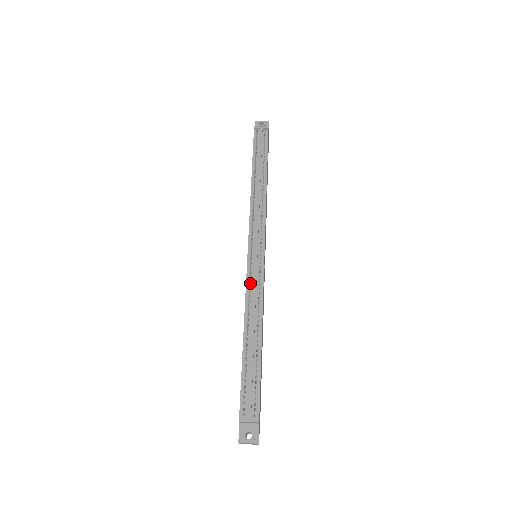
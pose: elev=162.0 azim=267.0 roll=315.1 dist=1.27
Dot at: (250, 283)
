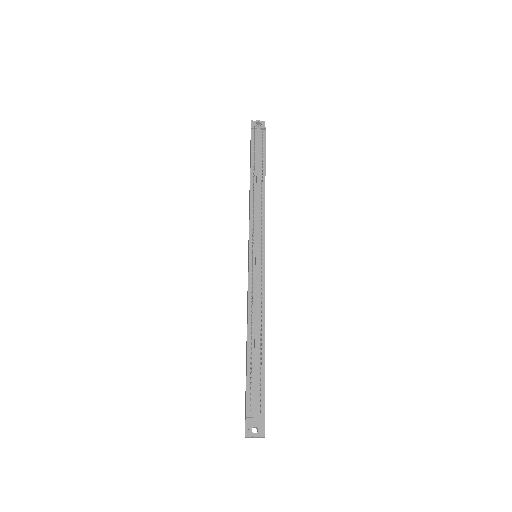
Dot at: (252, 283)
